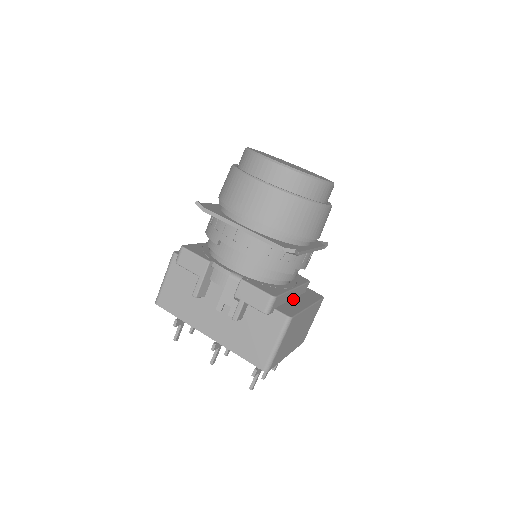
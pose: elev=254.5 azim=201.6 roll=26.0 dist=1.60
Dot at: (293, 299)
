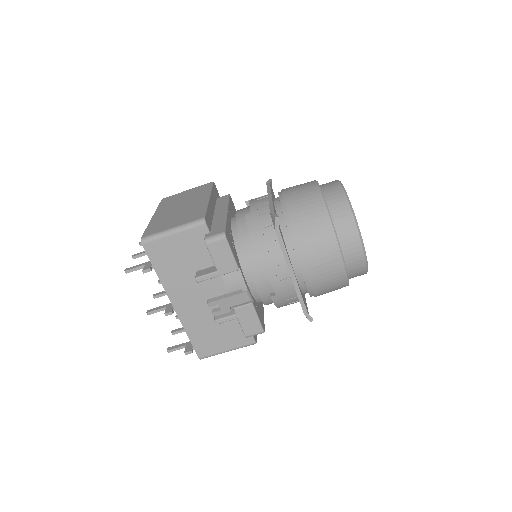
Dot at: occluded
